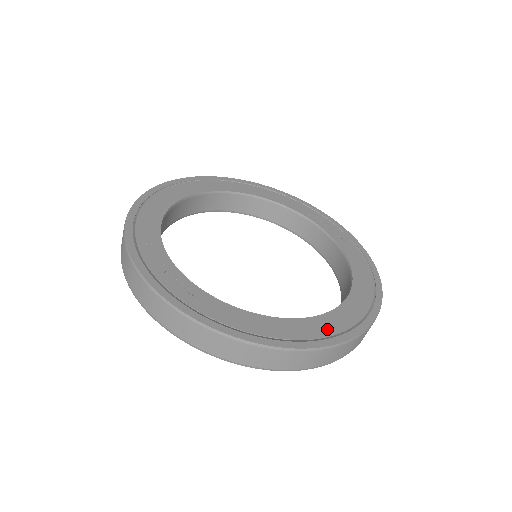
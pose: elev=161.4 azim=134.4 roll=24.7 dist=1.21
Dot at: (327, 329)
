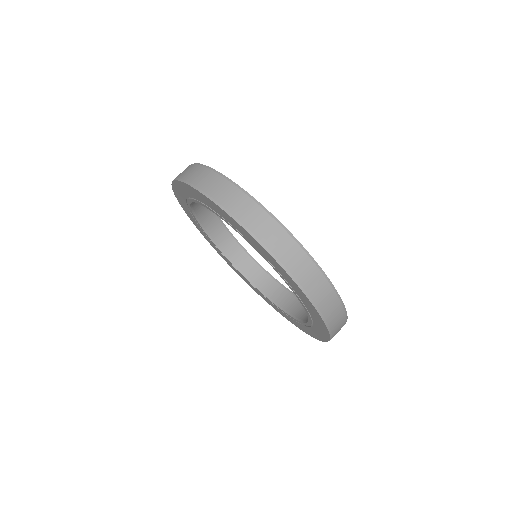
Dot at: occluded
